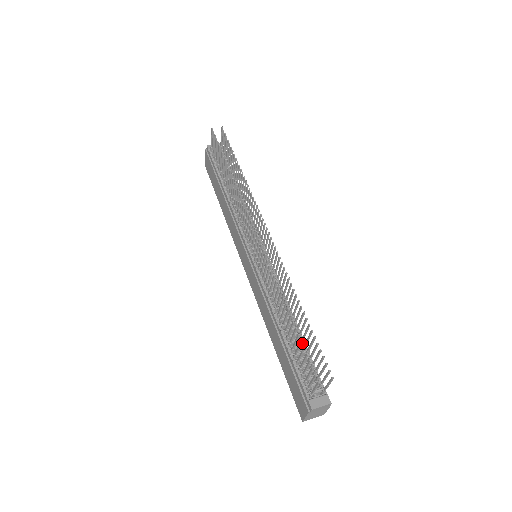
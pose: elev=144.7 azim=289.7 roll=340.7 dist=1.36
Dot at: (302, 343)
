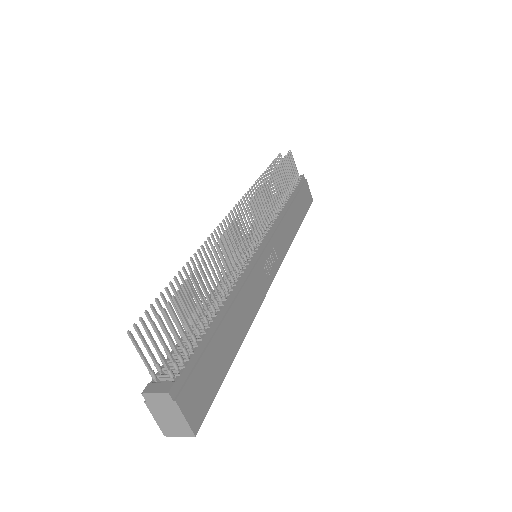
Dot at: (209, 327)
